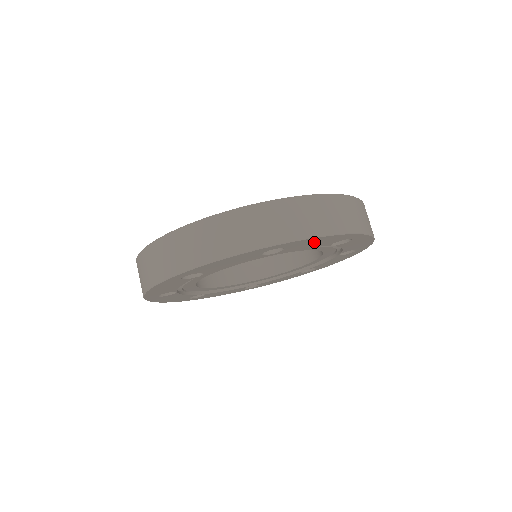
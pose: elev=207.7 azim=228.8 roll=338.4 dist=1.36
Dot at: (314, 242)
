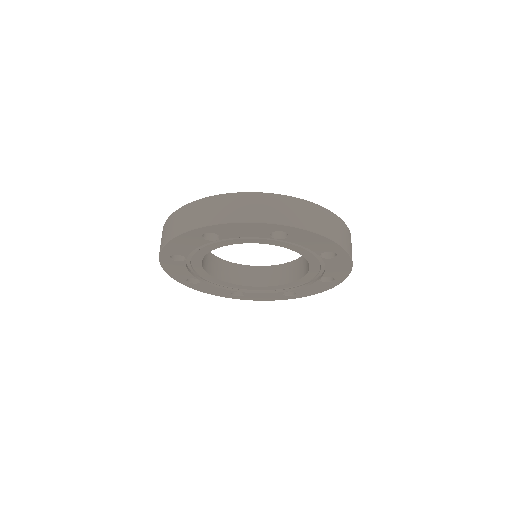
Dot at: (339, 266)
